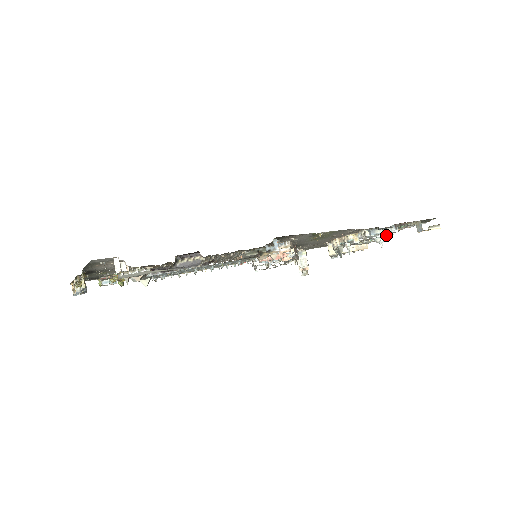
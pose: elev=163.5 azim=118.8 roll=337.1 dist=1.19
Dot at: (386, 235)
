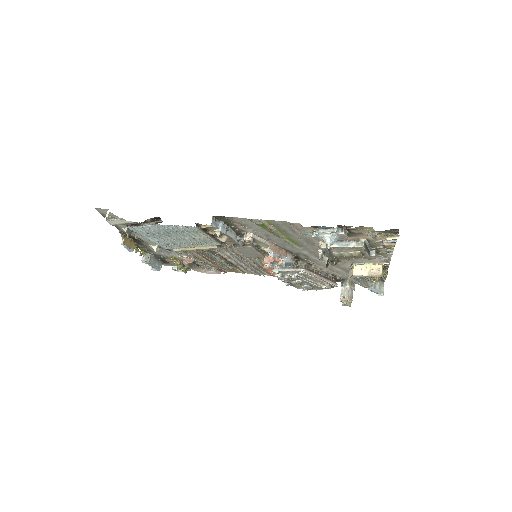
Dot at: (331, 236)
